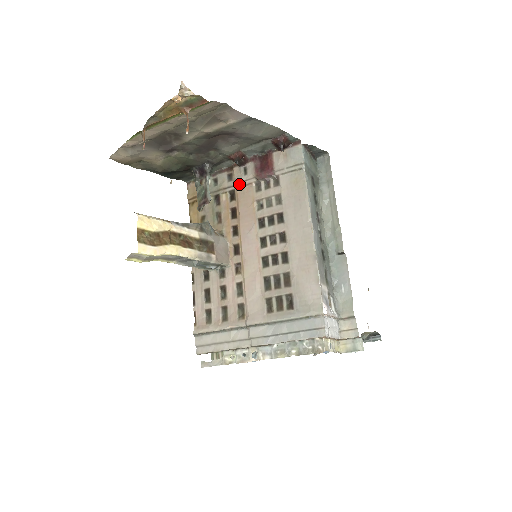
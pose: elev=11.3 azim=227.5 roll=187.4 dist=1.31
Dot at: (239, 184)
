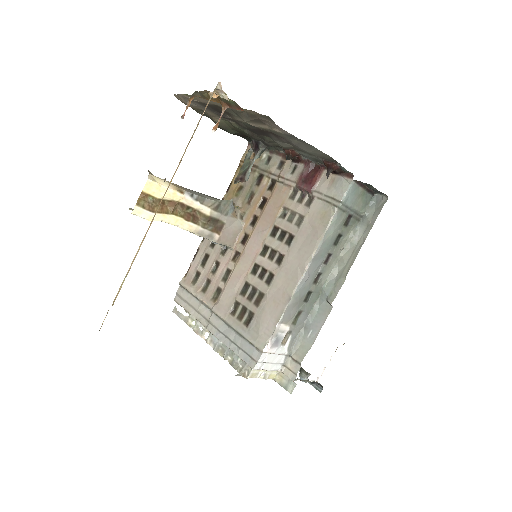
Dot at: (282, 179)
